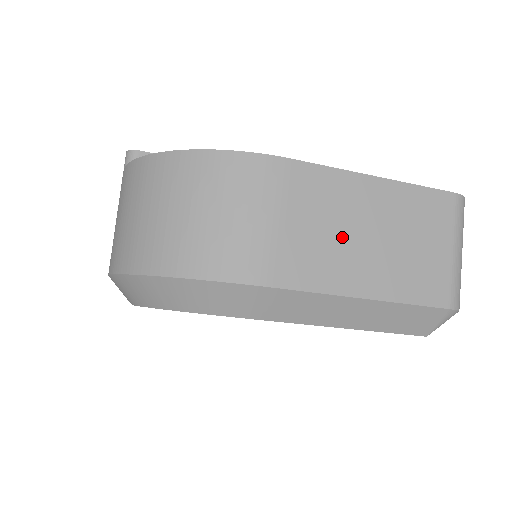
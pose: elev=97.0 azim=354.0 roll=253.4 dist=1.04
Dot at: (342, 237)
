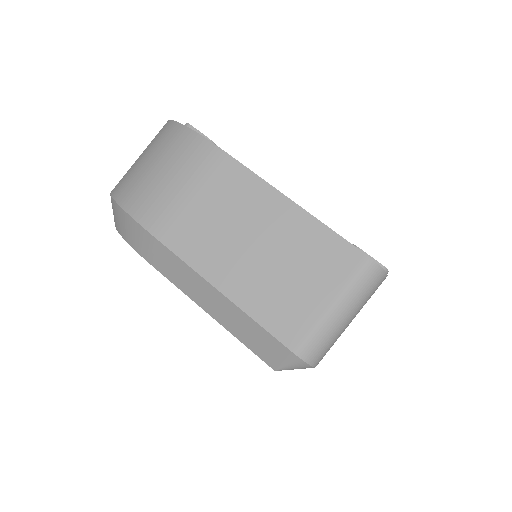
Dot at: (231, 232)
